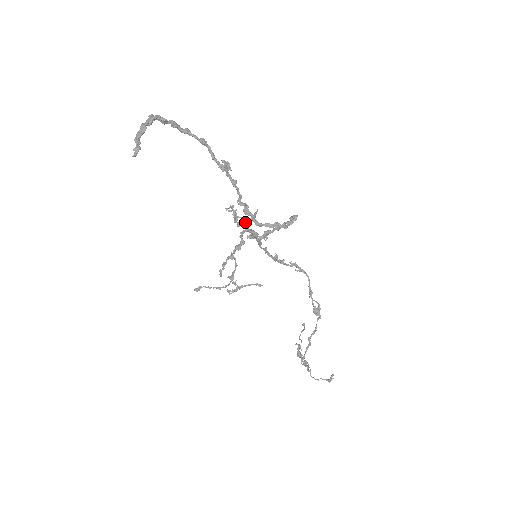
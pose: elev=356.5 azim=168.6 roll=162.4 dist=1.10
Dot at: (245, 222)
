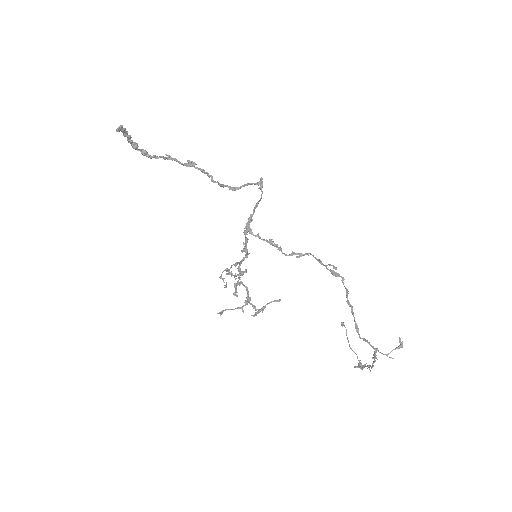
Dot at: (238, 263)
